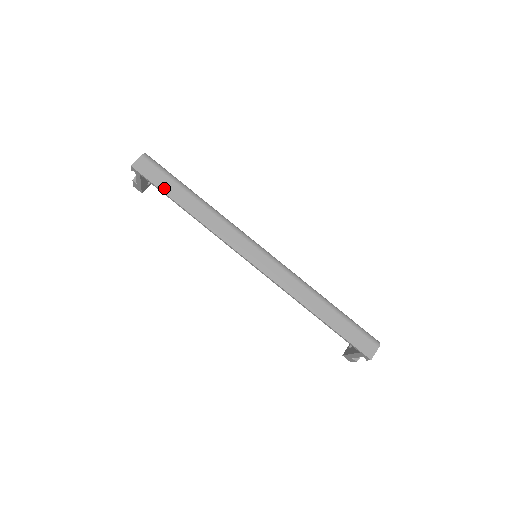
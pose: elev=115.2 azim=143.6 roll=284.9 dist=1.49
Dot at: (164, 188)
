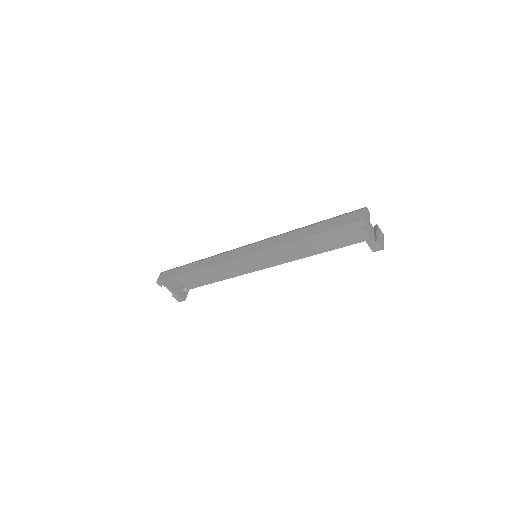
Dot at: (177, 274)
